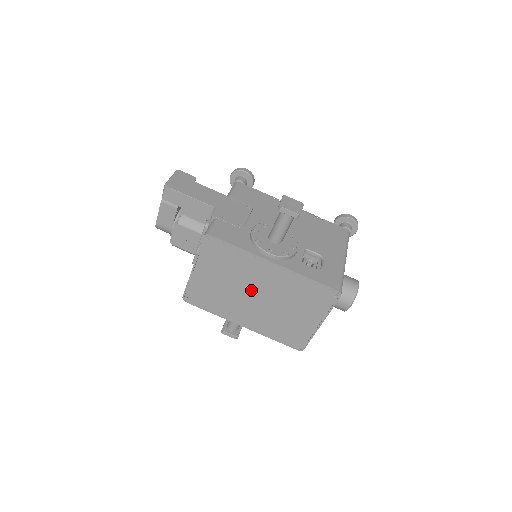
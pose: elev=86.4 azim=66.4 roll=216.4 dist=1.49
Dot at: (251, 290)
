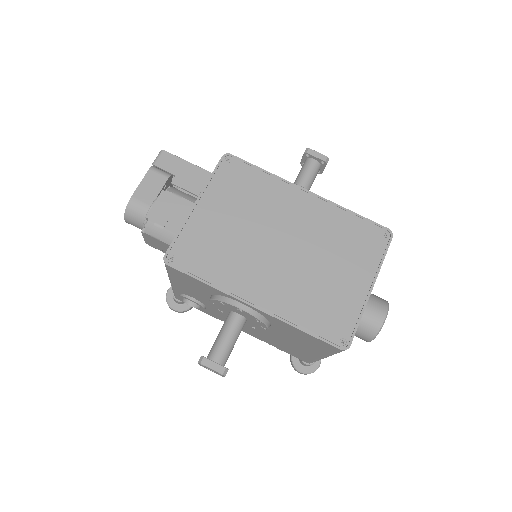
Dot at: (275, 235)
